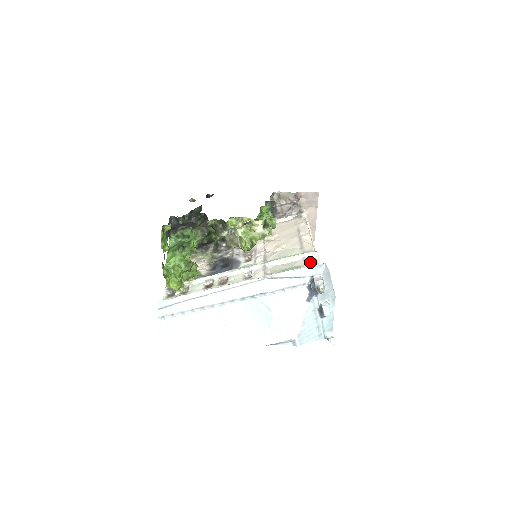
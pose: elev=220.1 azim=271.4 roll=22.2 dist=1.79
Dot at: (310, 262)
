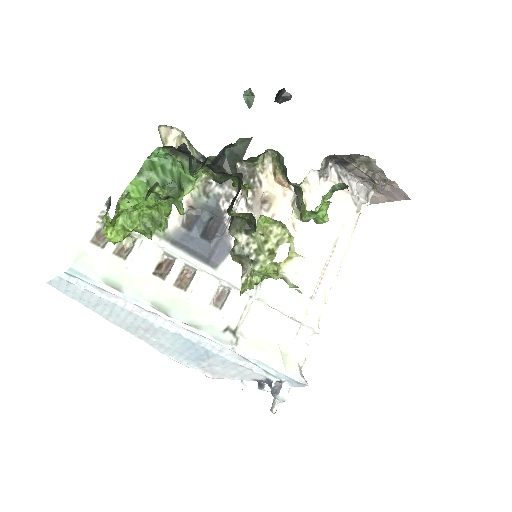
Dot at: (299, 348)
